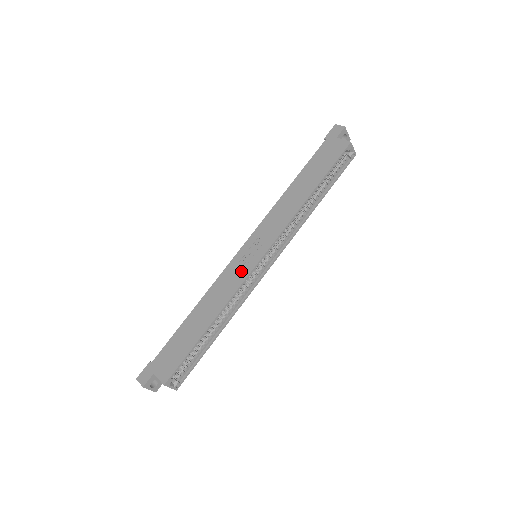
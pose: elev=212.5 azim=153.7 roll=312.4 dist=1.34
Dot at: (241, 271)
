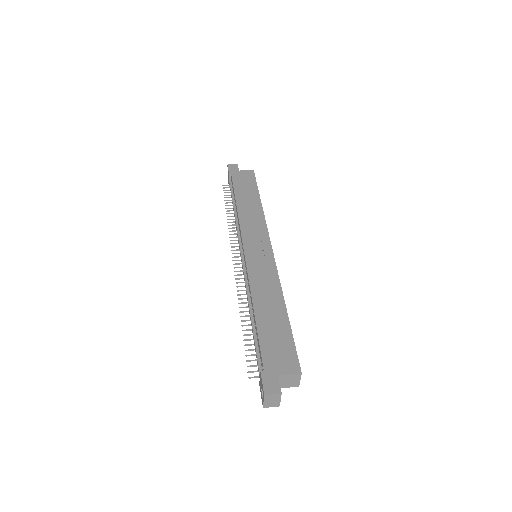
Dot at: (265, 263)
